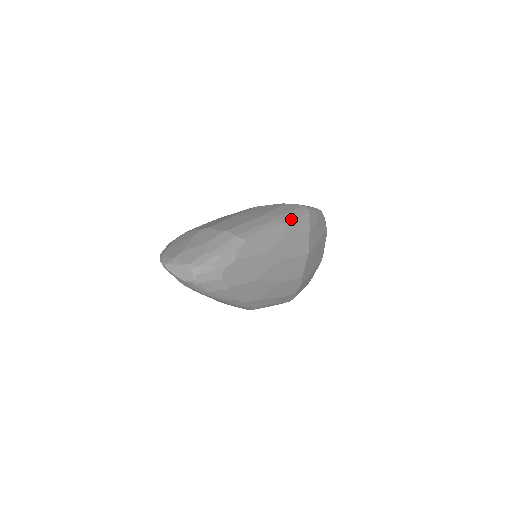
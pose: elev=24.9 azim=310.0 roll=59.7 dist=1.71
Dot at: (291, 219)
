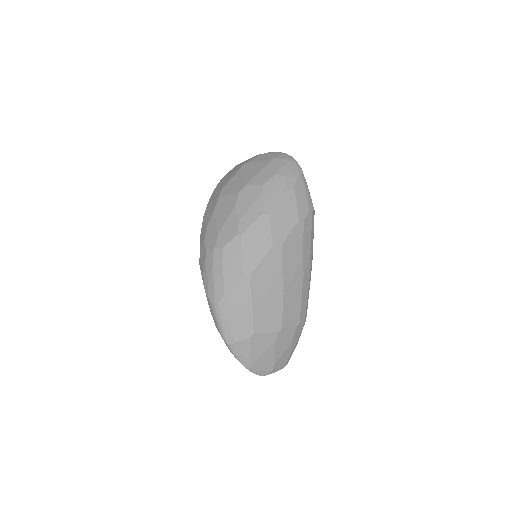
Dot at: occluded
